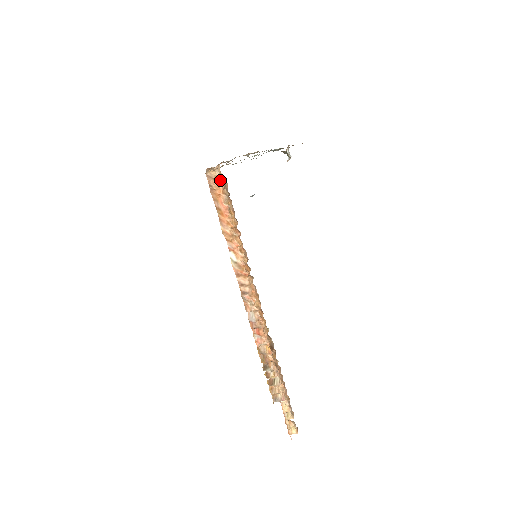
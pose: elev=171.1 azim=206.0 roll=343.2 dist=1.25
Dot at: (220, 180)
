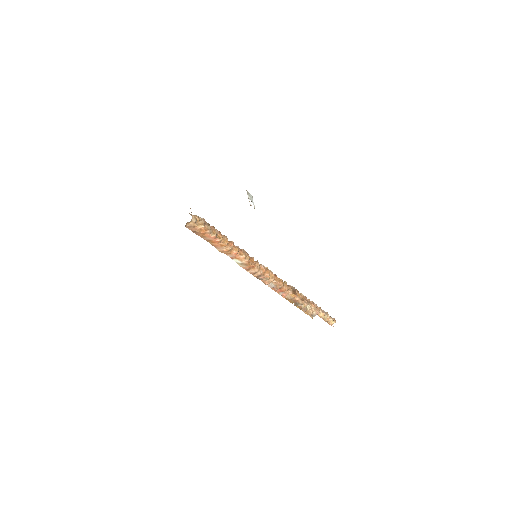
Dot at: (198, 223)
